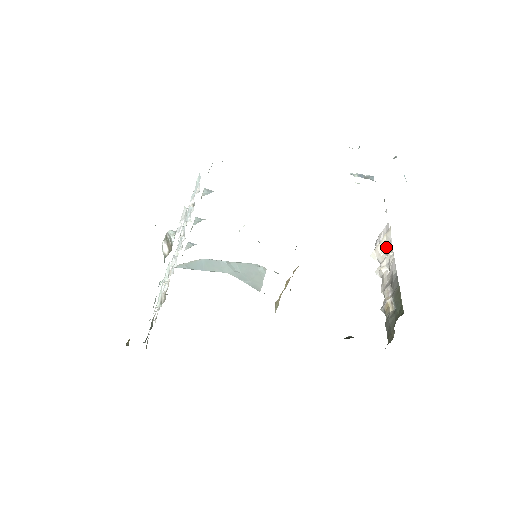
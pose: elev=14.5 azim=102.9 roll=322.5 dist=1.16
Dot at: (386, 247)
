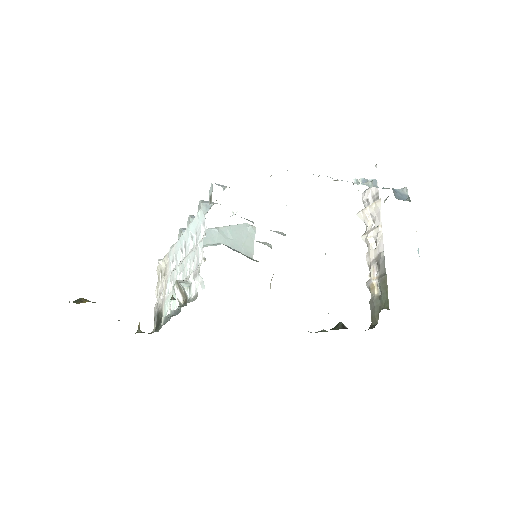
Dot at: (374, 215)
